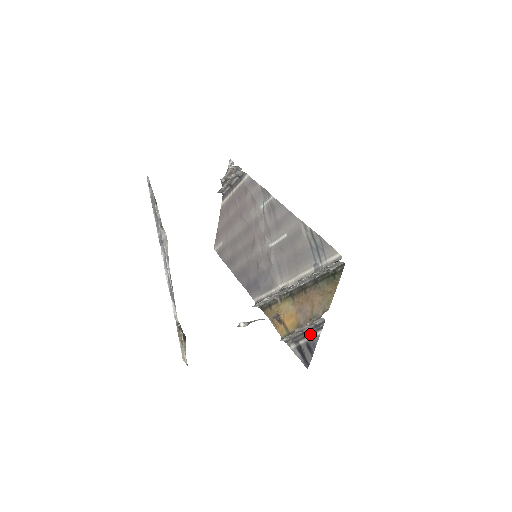
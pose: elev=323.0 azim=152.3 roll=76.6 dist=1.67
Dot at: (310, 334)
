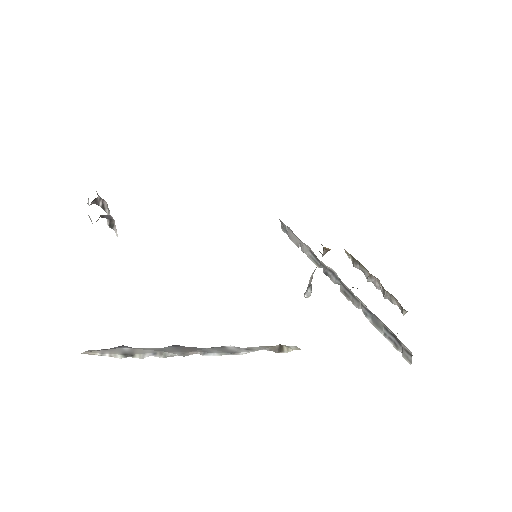
Dot at: occluded
